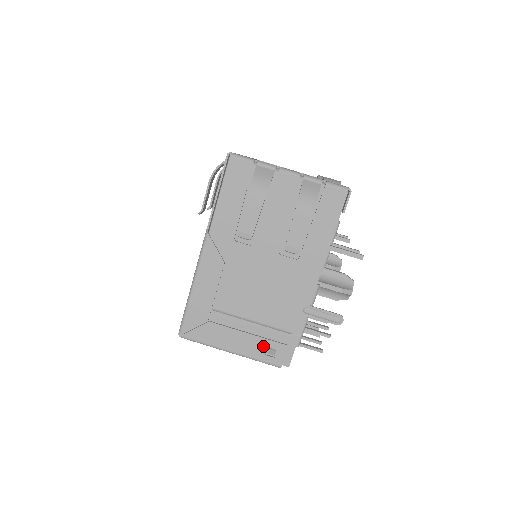
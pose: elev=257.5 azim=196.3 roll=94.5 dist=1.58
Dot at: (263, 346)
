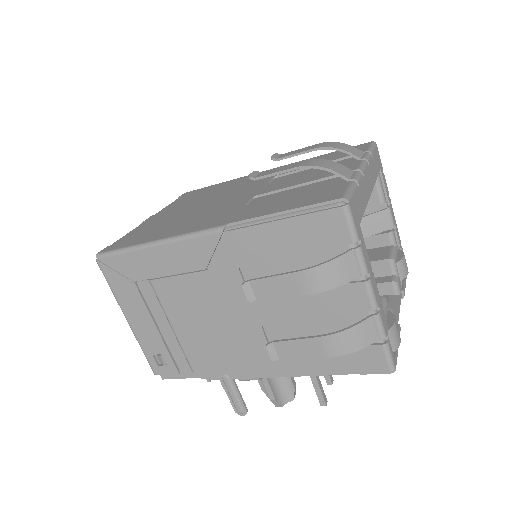
Dot at: (159, 350)
